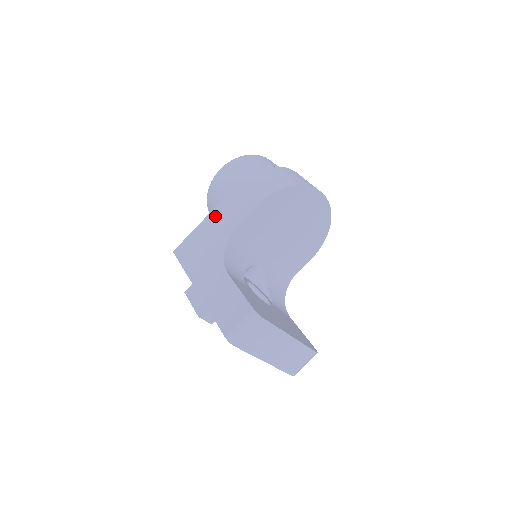
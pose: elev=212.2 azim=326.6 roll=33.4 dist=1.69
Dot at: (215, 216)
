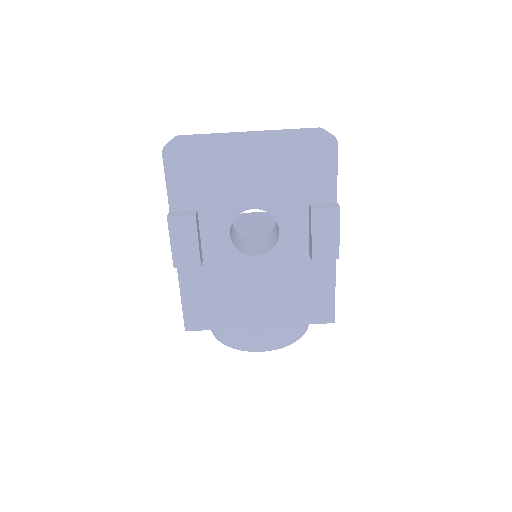
Dot at: occluded
